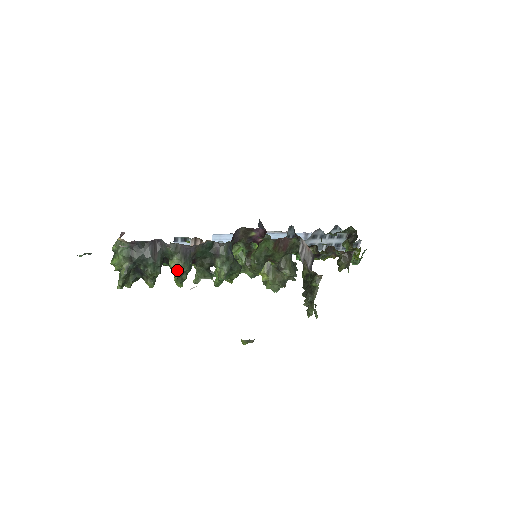
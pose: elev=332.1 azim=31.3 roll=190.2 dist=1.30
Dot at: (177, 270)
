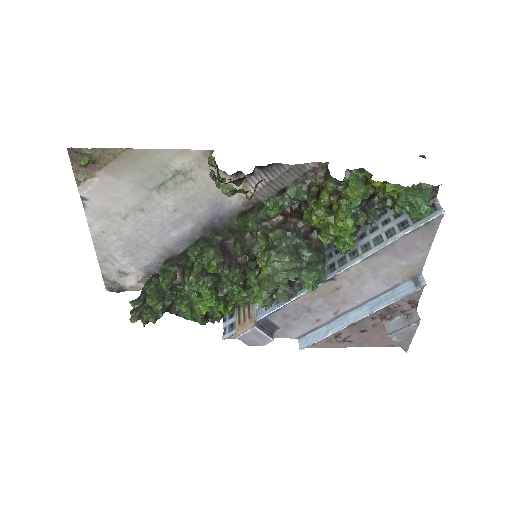
Dot at: (161, 272)
